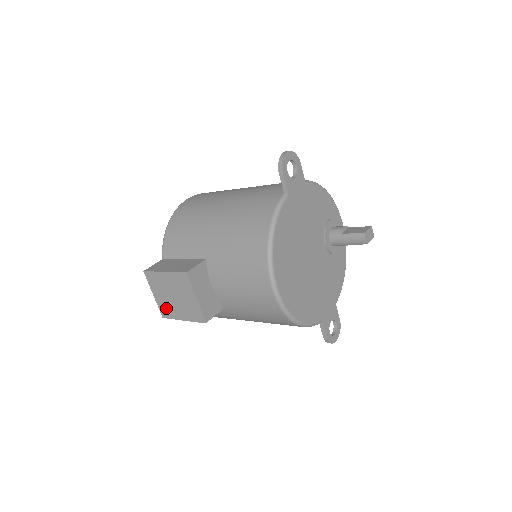
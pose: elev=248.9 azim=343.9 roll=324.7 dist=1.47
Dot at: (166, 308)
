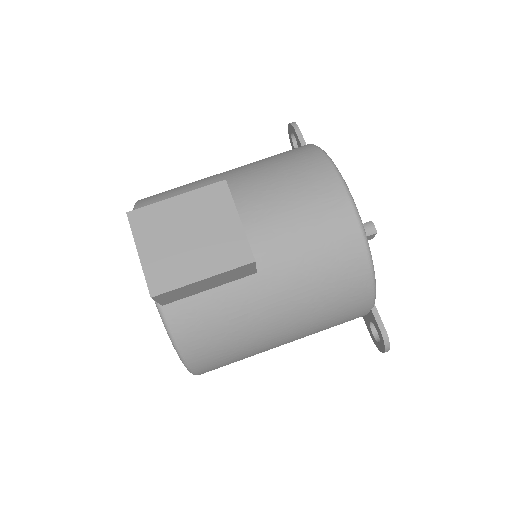
Dot at: (165, 270)
